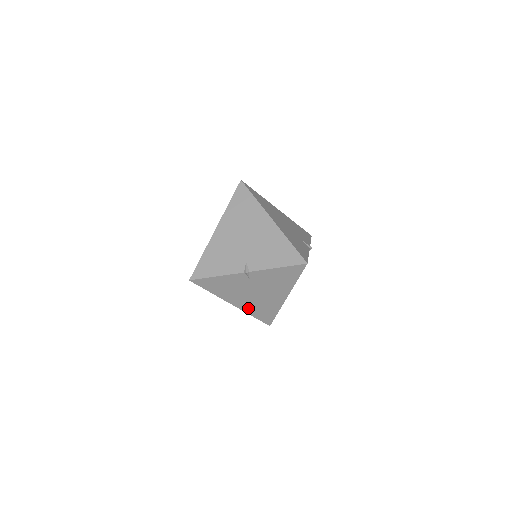
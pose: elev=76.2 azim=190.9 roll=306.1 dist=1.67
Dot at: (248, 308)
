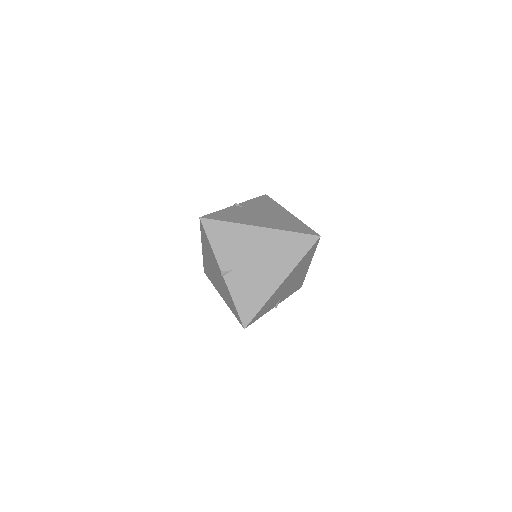
Dot at: occluded
